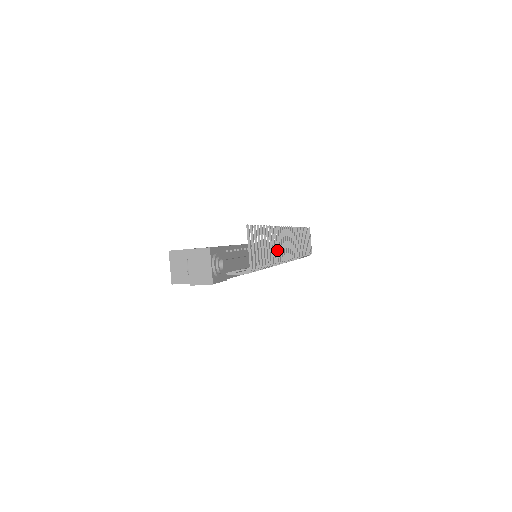
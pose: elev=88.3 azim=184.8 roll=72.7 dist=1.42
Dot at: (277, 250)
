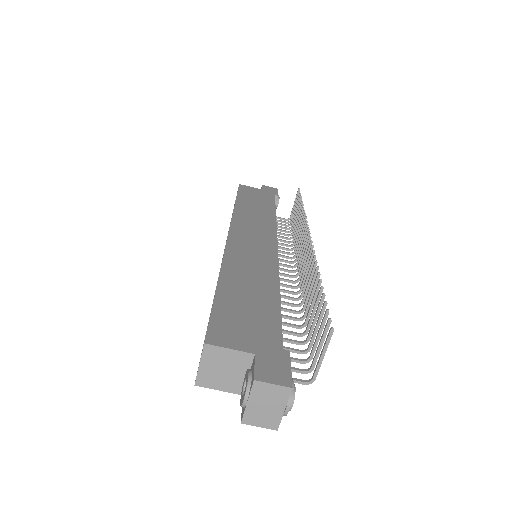
Dot at: occluded
